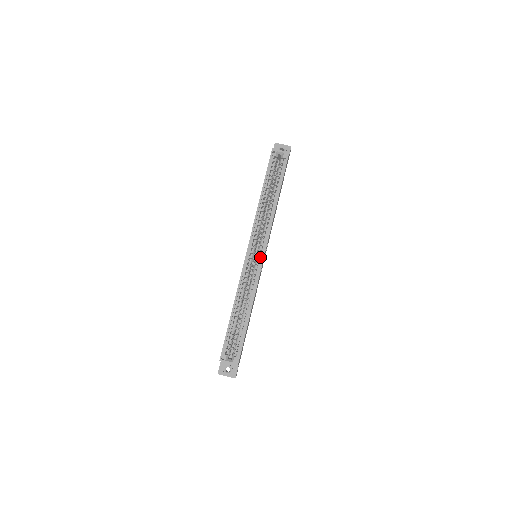
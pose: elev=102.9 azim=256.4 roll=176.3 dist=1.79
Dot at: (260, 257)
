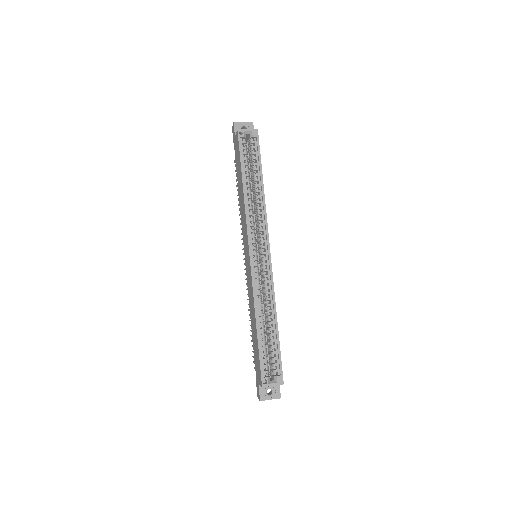
Dot at: (266, 256)
